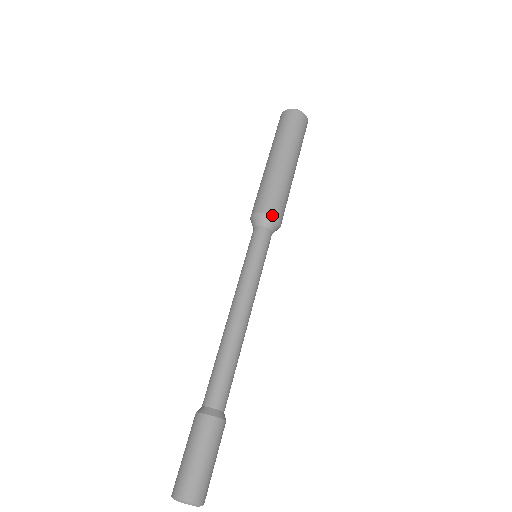
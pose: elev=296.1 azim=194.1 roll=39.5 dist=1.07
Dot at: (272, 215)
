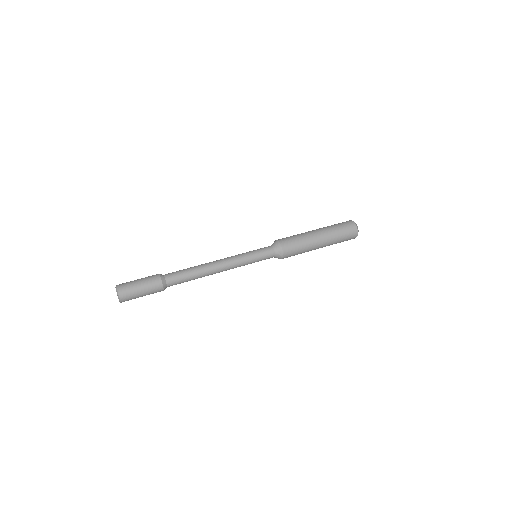
Dot at: (283, 250)
